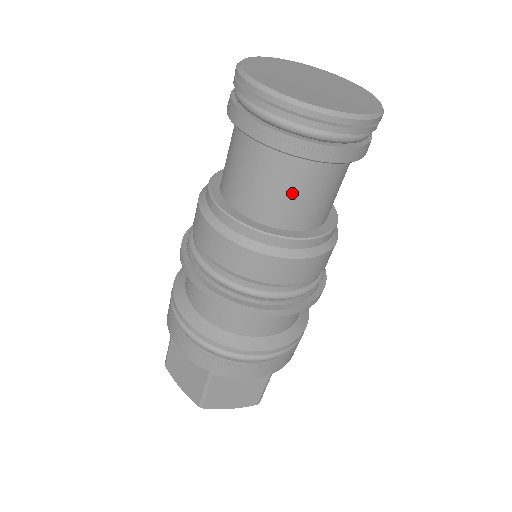
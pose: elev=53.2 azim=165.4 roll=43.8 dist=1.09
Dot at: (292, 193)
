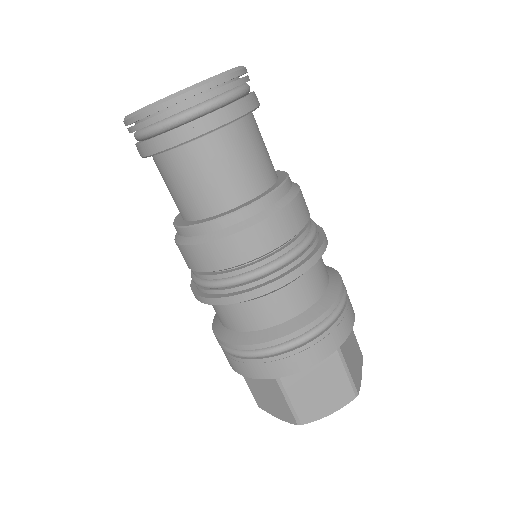
Dot at: (212, 175)
